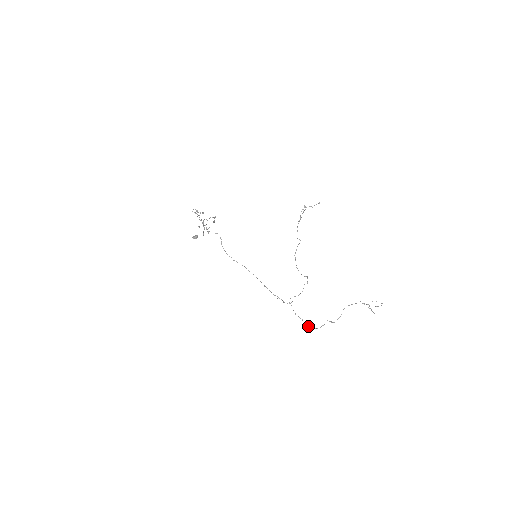
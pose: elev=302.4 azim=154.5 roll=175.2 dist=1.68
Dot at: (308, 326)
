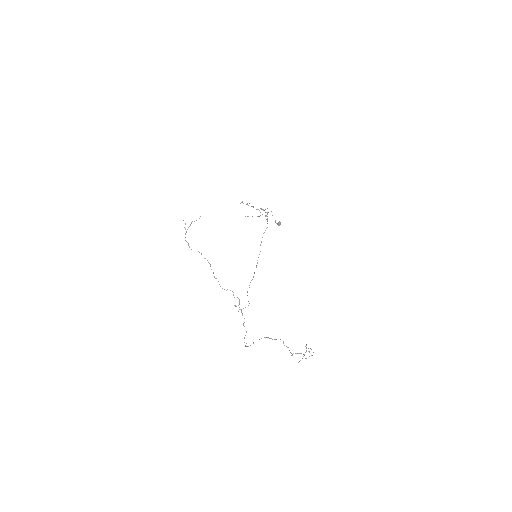
Dot at: occluded
